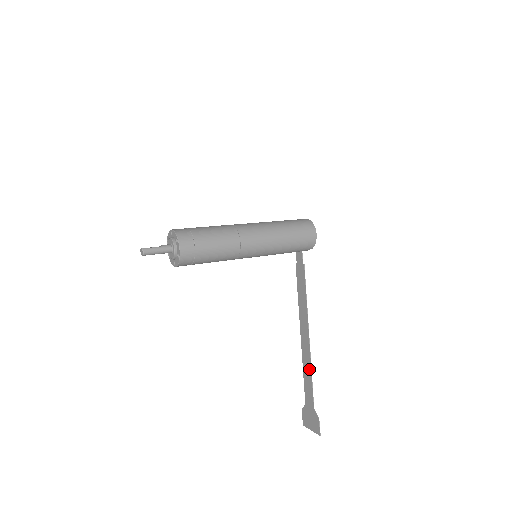
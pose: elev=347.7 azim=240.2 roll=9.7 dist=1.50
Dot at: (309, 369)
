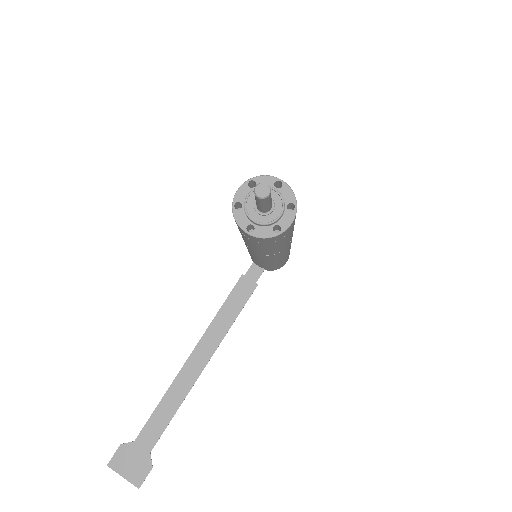
Dot at: (177, 402)
